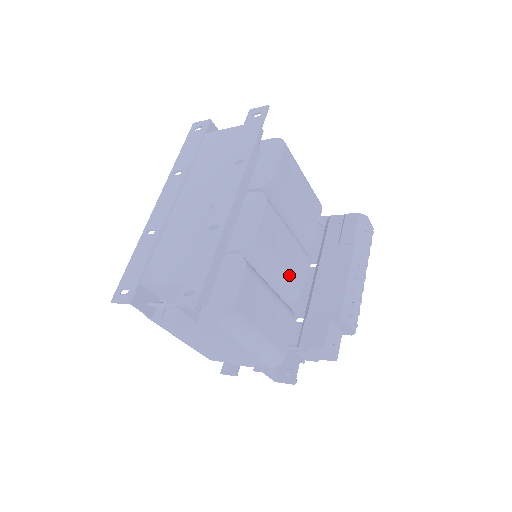
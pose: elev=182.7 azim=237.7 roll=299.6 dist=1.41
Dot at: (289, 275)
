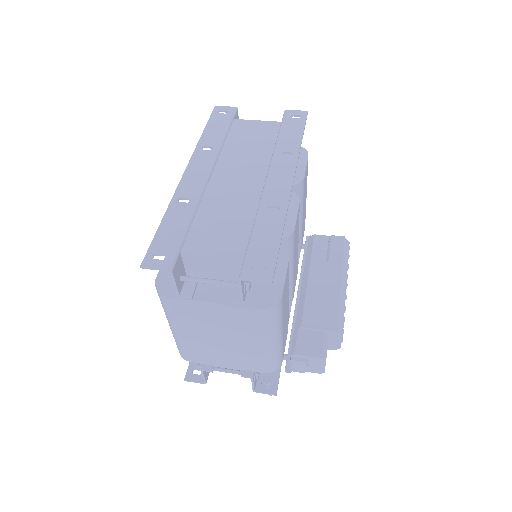
Dot at: (293, 280)
